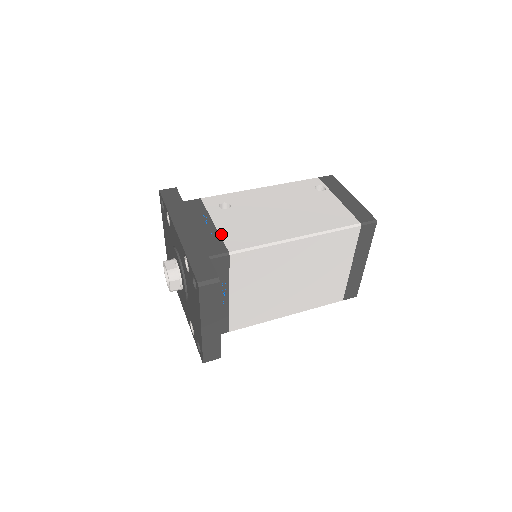
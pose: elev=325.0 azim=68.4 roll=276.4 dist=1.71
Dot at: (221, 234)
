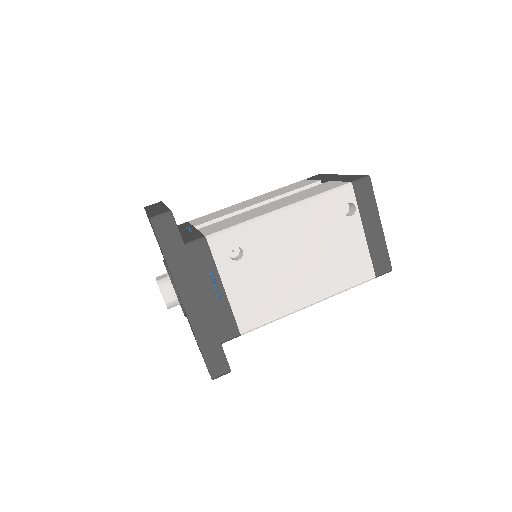
Dot at: (233, 307)
